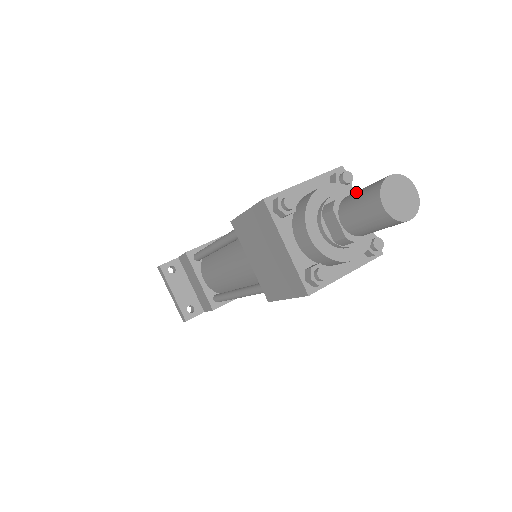
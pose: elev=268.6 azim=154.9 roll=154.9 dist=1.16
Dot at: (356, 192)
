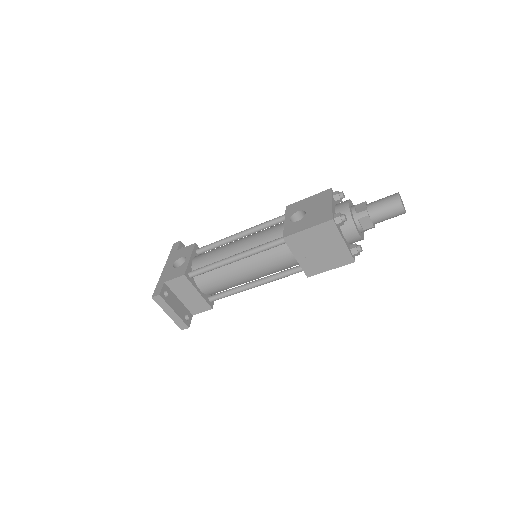
Dot at: (377, 204)
